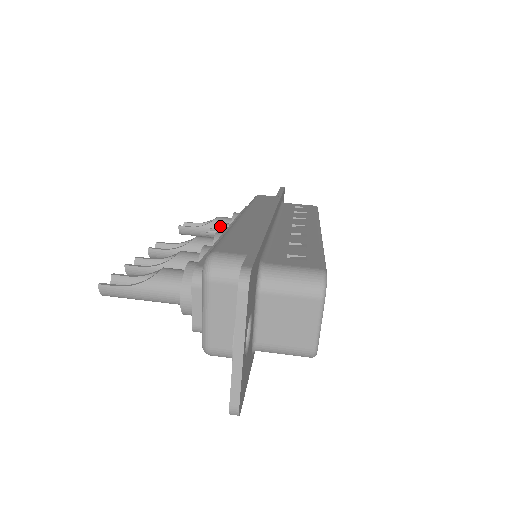
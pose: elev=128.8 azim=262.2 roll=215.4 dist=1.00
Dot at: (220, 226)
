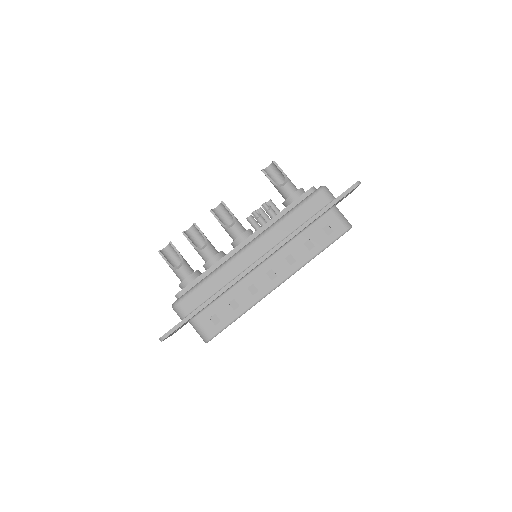
Dot at: (265, 210)
